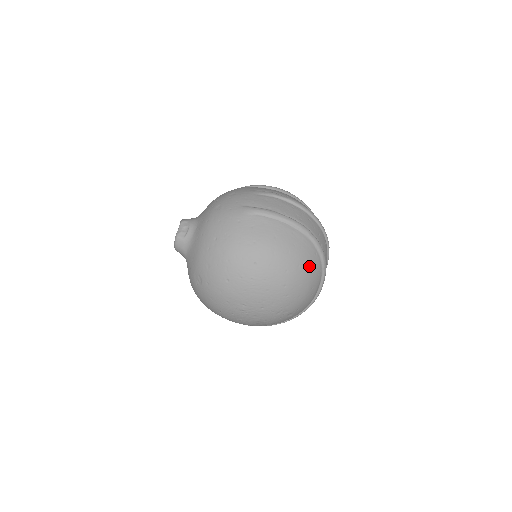
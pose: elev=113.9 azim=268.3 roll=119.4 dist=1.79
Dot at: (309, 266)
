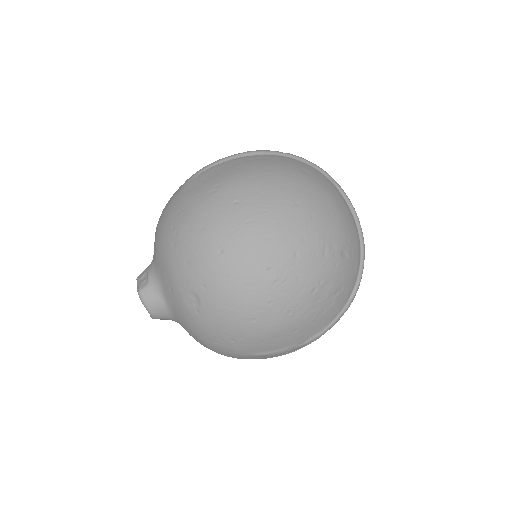
Dot at: (307, 174)
